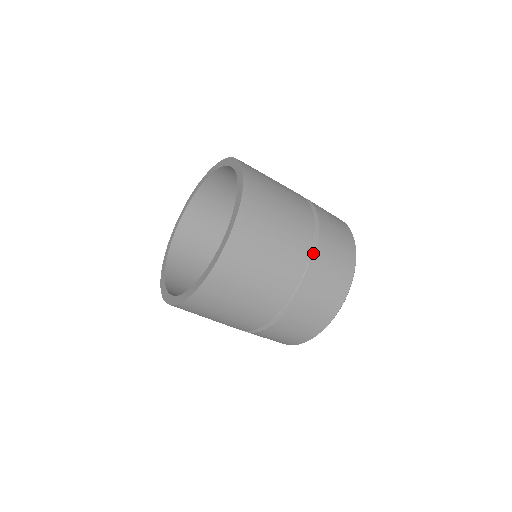
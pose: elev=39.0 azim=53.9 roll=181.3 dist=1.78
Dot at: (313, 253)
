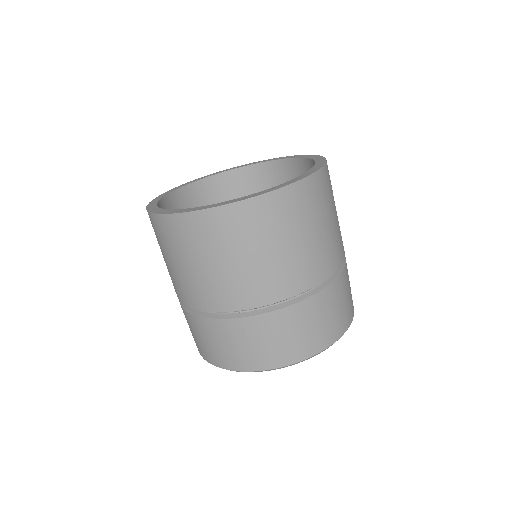
Dot at: occluded
